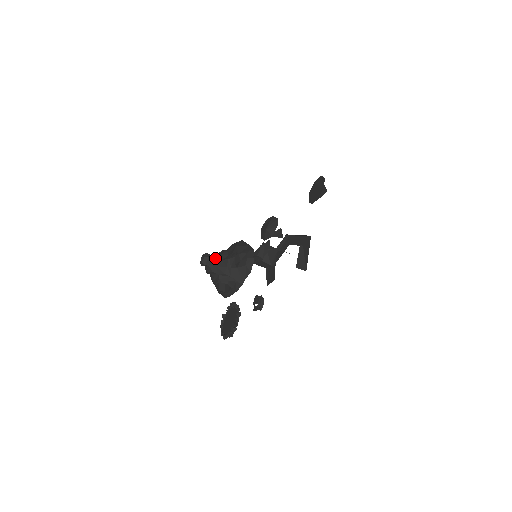
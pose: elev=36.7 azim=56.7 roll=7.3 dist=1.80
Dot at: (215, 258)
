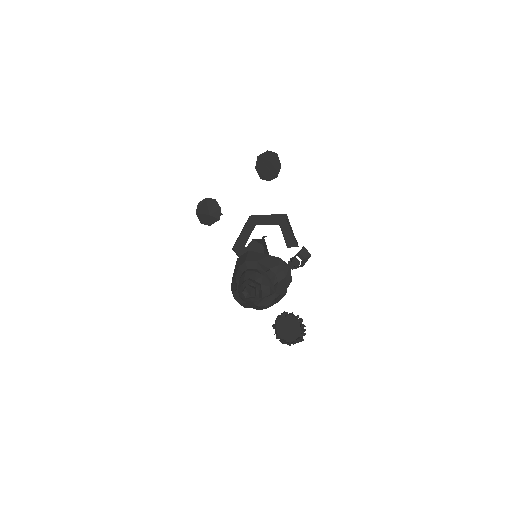
Dot at: (257, 286)
